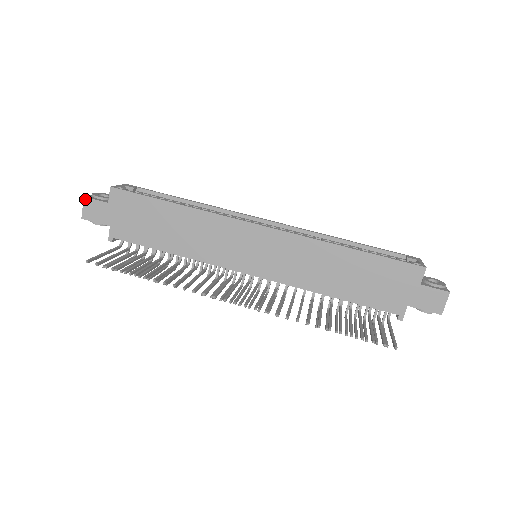
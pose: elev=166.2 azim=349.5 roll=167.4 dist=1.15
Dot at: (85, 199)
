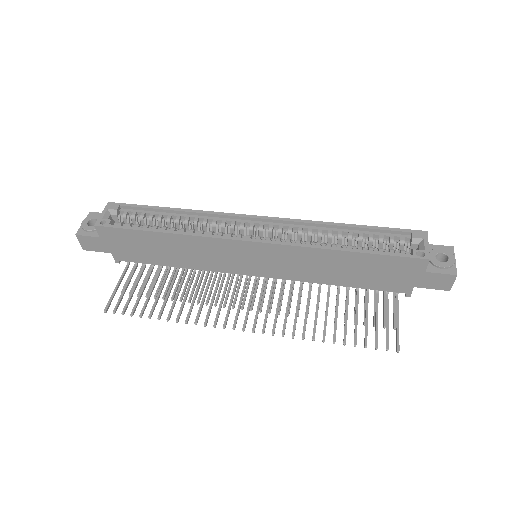
Dot at: (77, 236)
